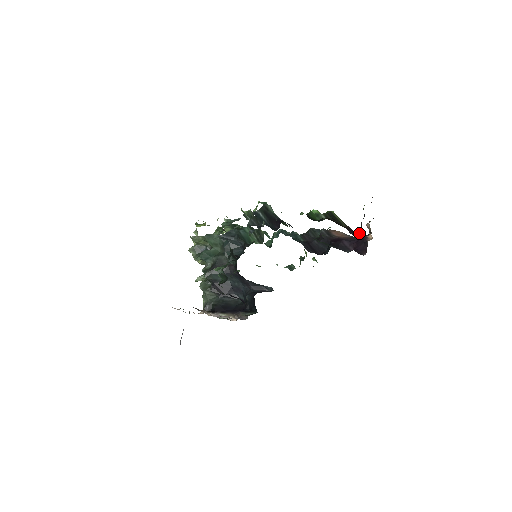
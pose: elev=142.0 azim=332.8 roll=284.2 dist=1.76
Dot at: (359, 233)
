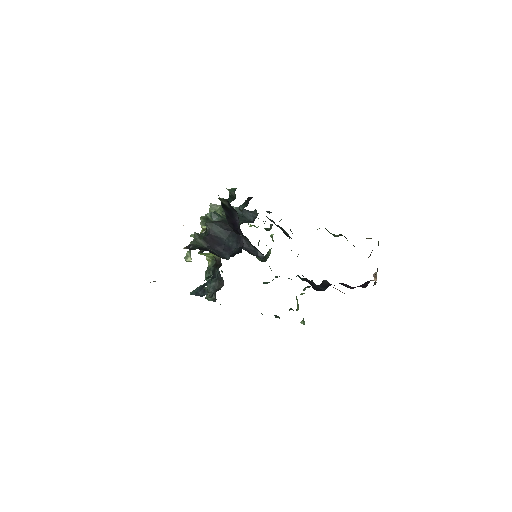
Dot at: occluded
